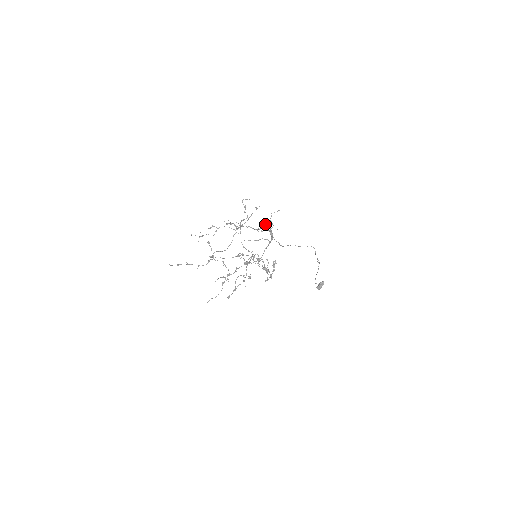
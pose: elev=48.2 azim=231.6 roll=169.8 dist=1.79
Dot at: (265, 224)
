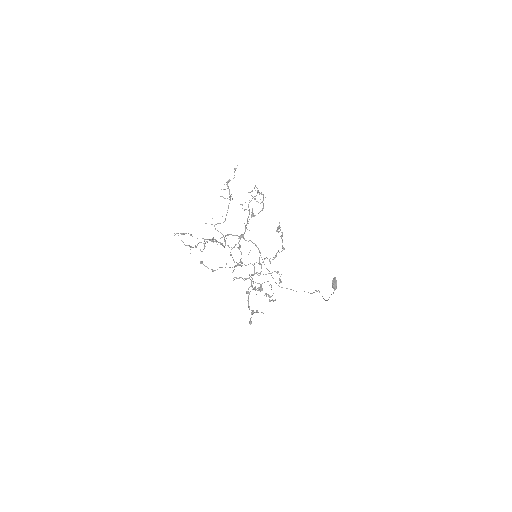
Dot at: (249, 209)
